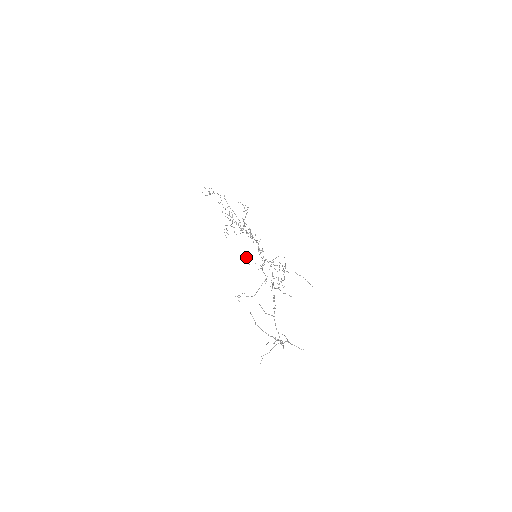
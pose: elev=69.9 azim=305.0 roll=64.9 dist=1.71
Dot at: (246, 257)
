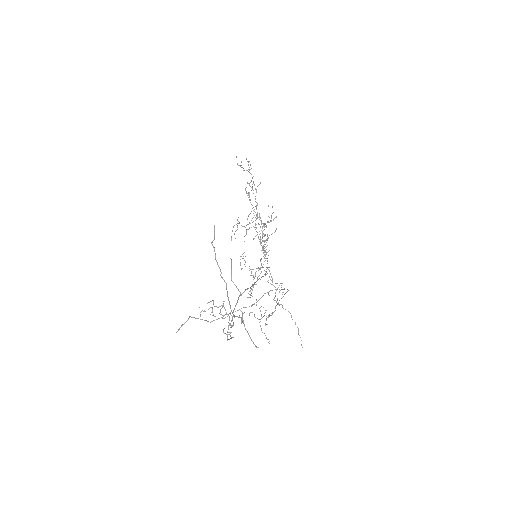
Dot at: (243, 256)
